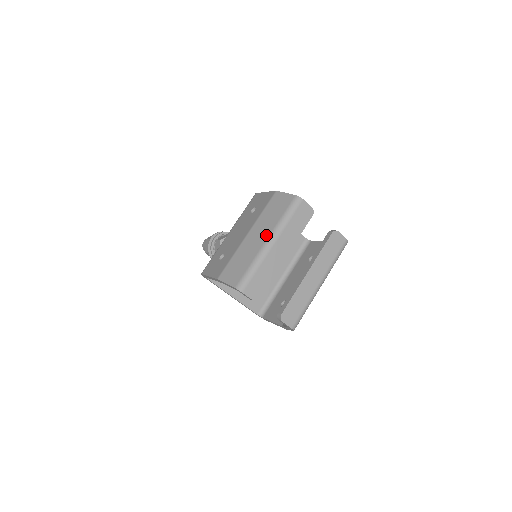
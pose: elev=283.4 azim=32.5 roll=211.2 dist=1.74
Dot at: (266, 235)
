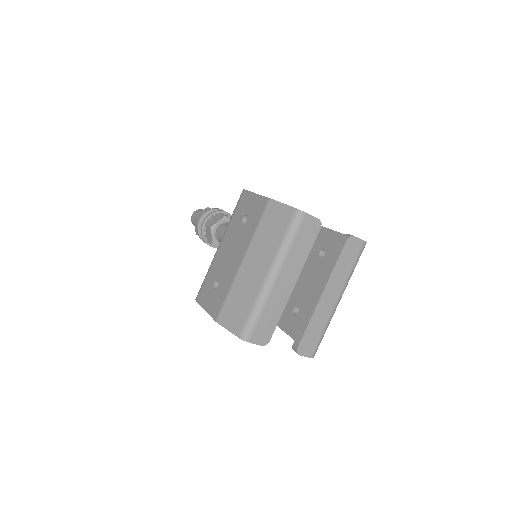
Dot at: (266, 266)
